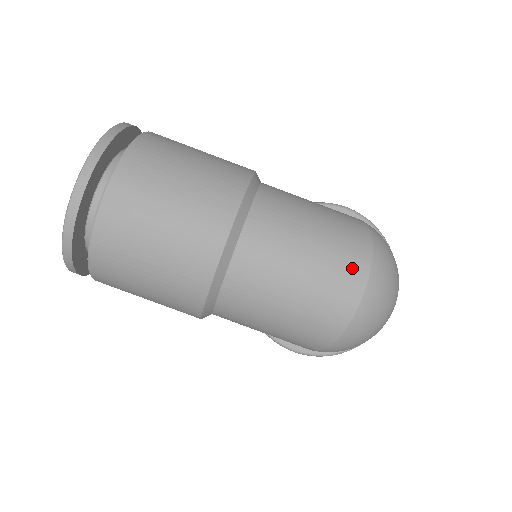
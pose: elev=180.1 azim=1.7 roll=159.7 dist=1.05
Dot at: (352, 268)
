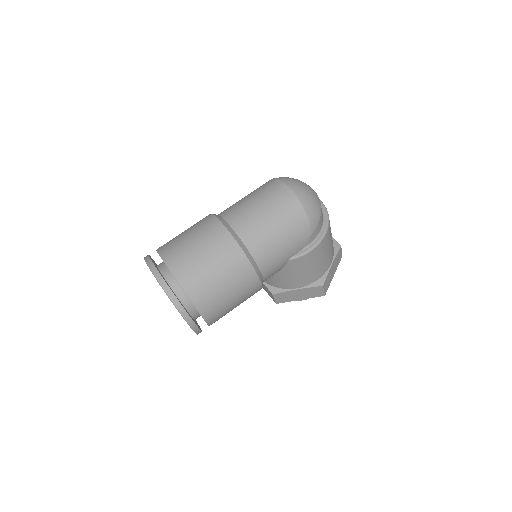
Dot at: (273, 186)
